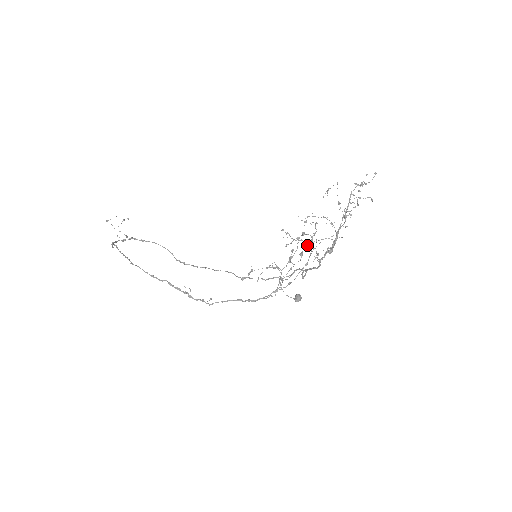
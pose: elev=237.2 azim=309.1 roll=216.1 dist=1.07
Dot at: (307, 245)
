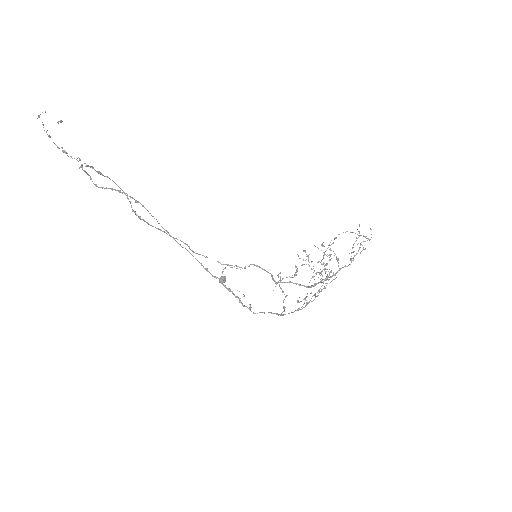
Dot at: occluded
